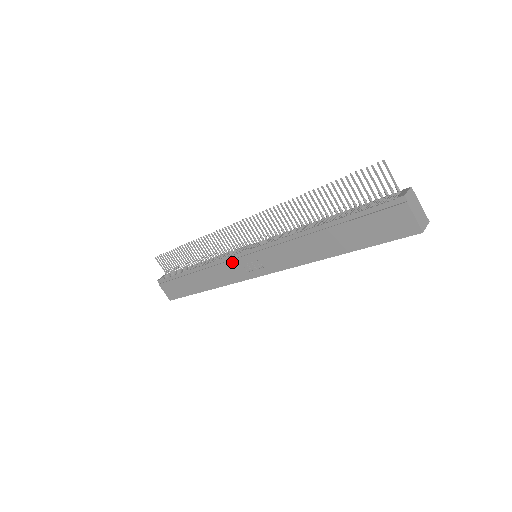
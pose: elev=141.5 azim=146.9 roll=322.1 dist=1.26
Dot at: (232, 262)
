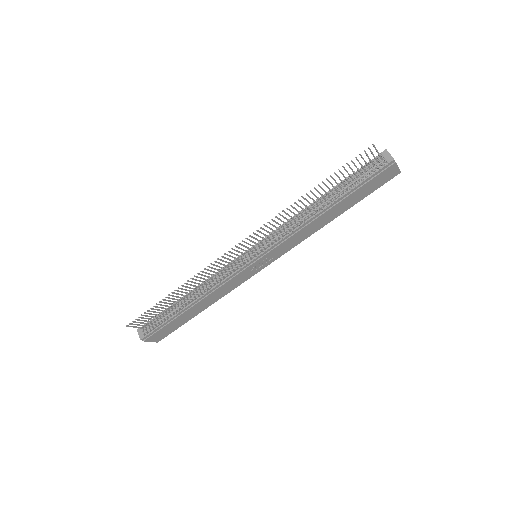
Dot at: (239, 275)
